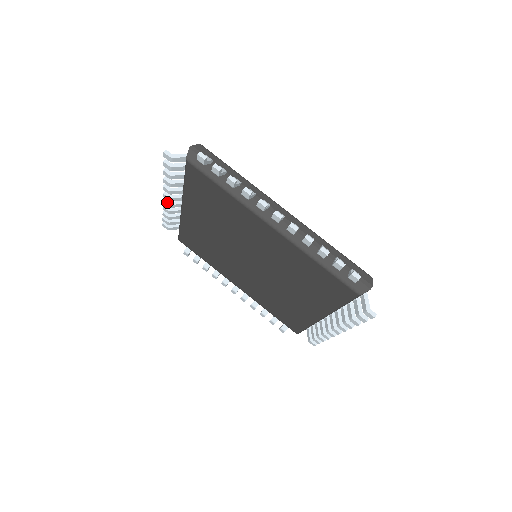
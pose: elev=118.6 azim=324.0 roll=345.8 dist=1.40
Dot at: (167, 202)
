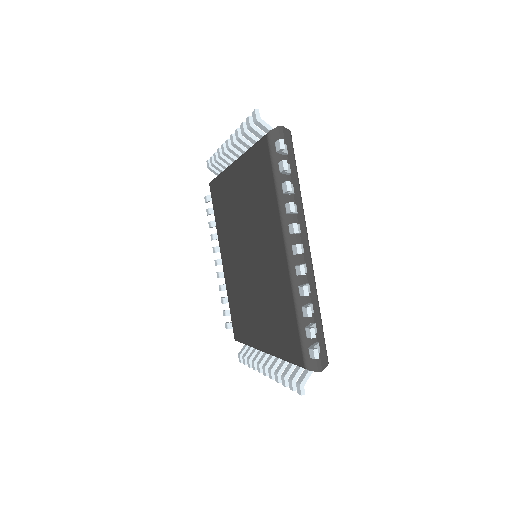
Dot at: (225, 148)
